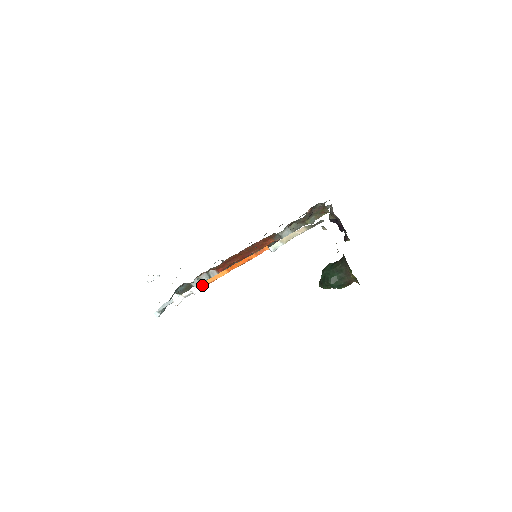
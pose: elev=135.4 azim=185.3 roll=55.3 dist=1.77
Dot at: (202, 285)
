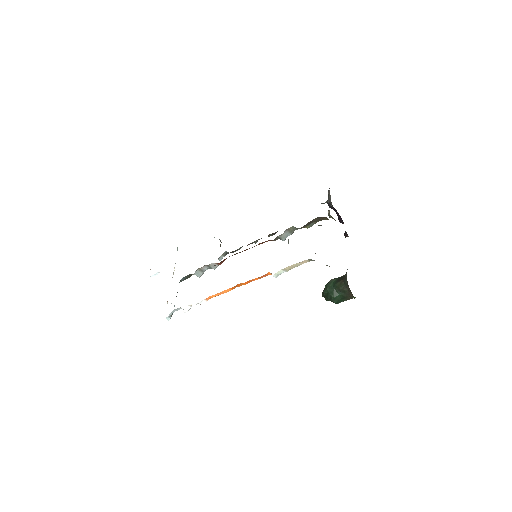
Dot at: (208, 298)
